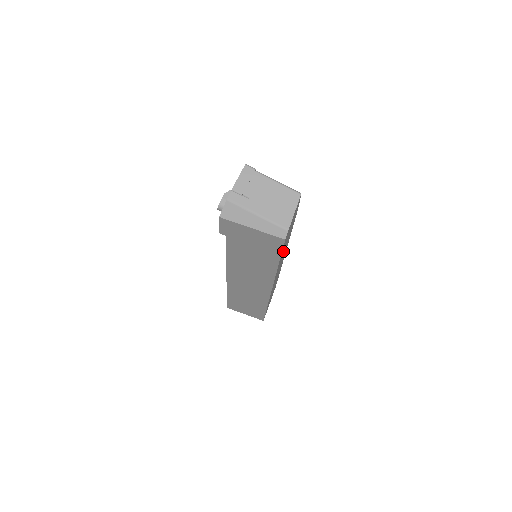
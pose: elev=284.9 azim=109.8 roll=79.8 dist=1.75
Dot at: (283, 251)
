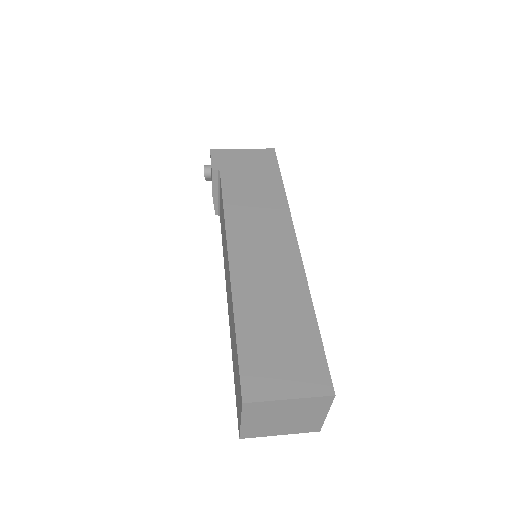
Dot at: occluded
